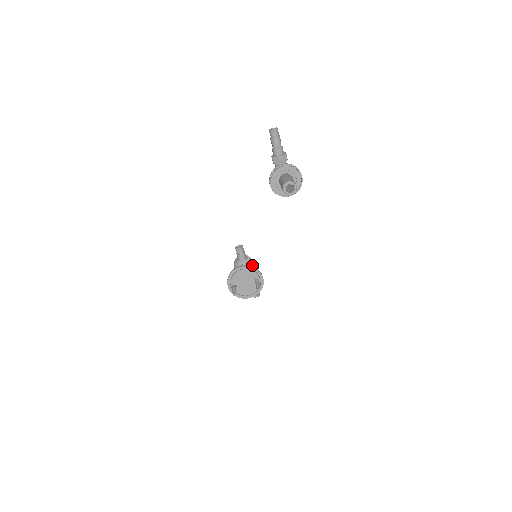
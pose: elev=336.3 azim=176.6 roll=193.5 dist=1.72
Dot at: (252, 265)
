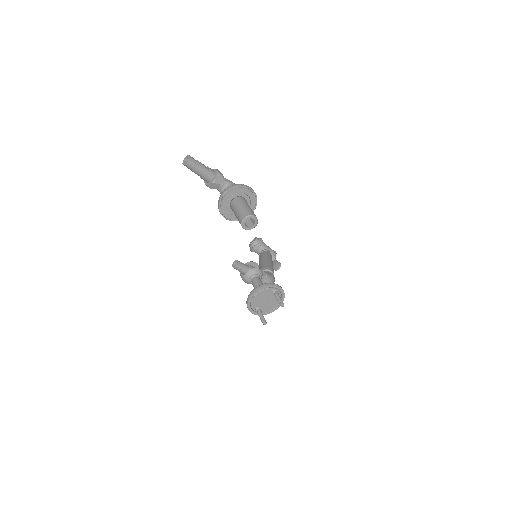
Dot at: (259, 270)
